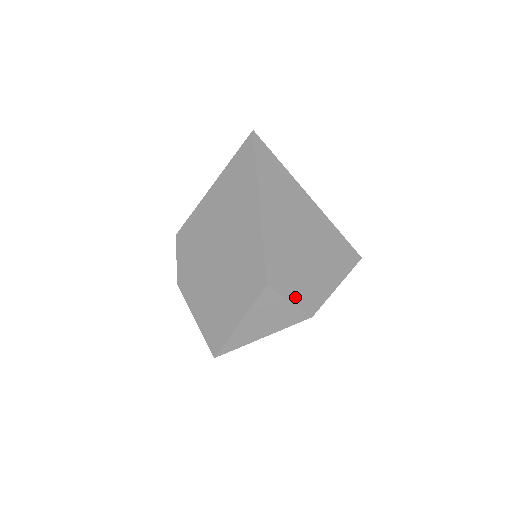
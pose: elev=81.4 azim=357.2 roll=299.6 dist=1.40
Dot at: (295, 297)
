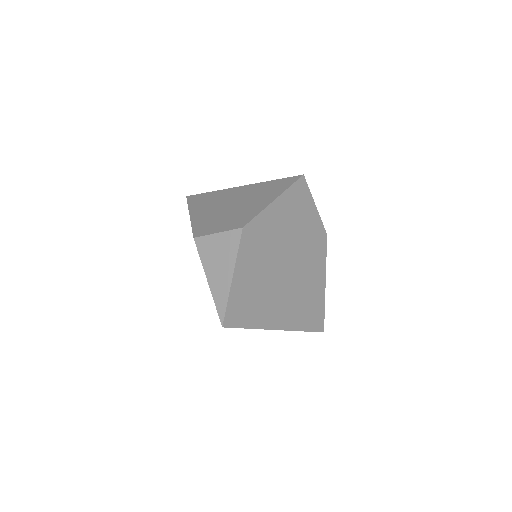
Dot at: (223, 229)
